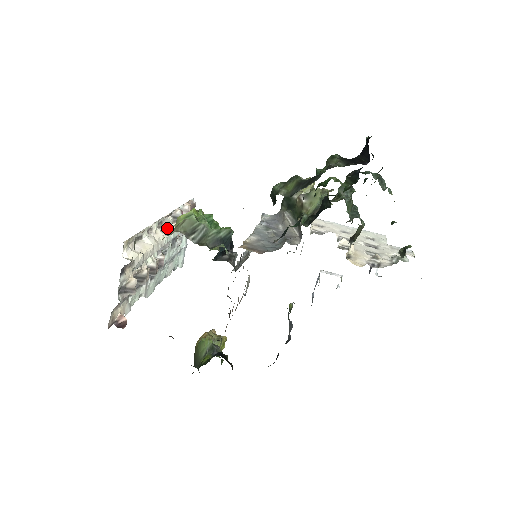
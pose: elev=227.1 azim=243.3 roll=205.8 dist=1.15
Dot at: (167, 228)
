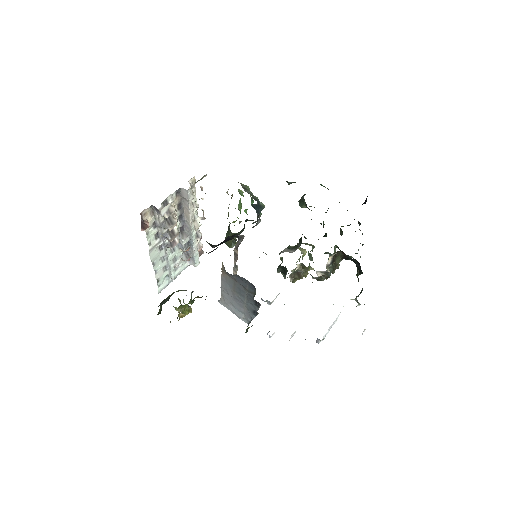
Dot at: (194, 227)
